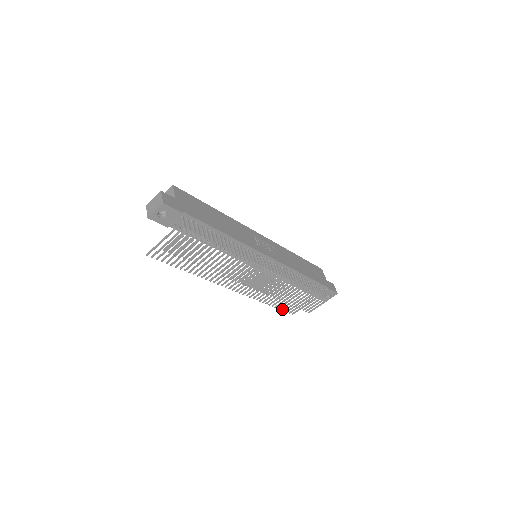
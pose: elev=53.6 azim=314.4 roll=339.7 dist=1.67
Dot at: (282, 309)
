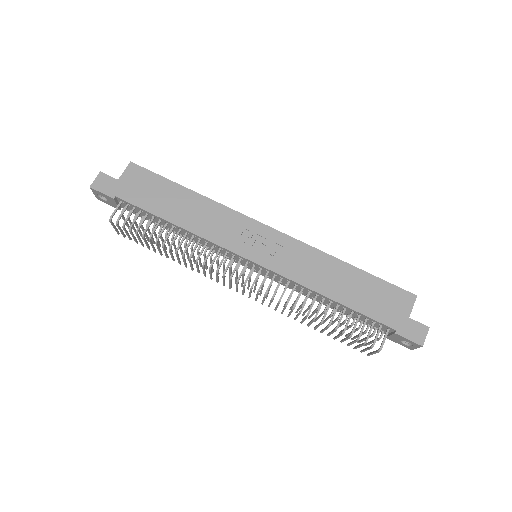
Dot at: occluded
